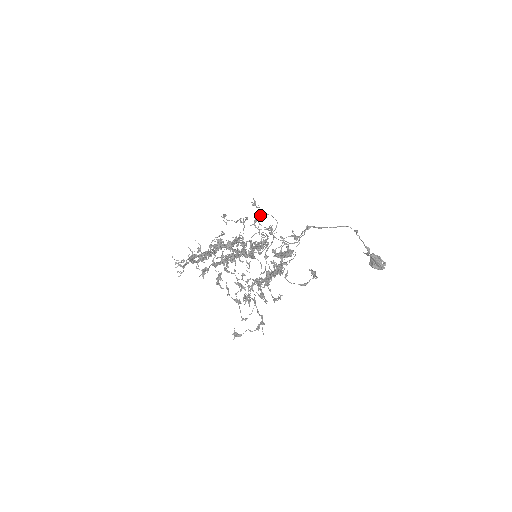
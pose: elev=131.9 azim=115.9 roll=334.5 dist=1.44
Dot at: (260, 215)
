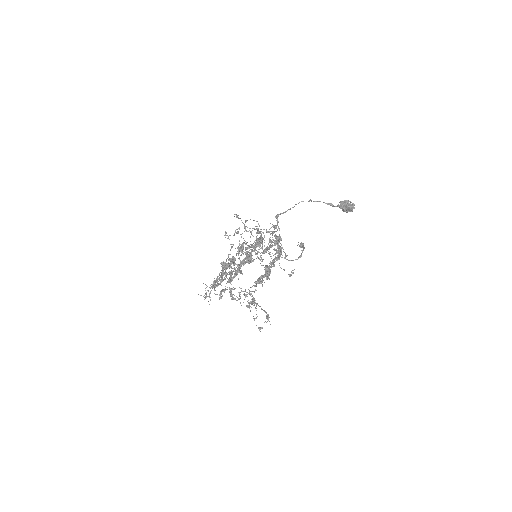
Dot at: (245, 222)
